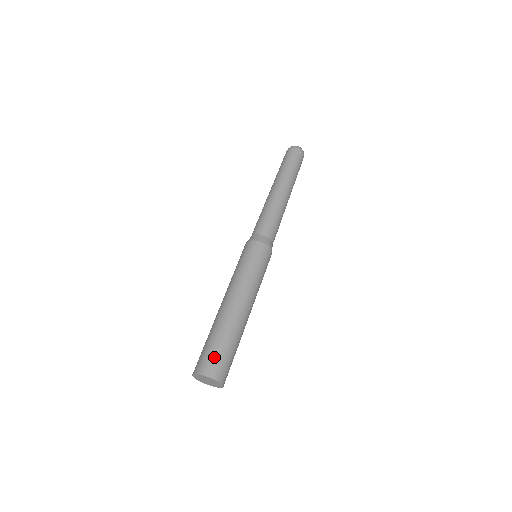
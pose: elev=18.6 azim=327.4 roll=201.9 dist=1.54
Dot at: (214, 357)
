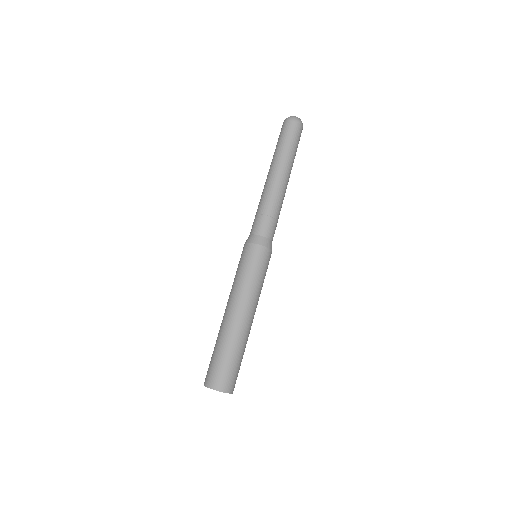
Dot at: (210, 367)
